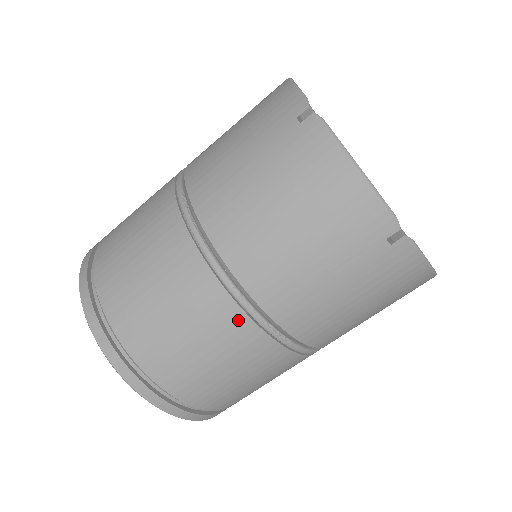
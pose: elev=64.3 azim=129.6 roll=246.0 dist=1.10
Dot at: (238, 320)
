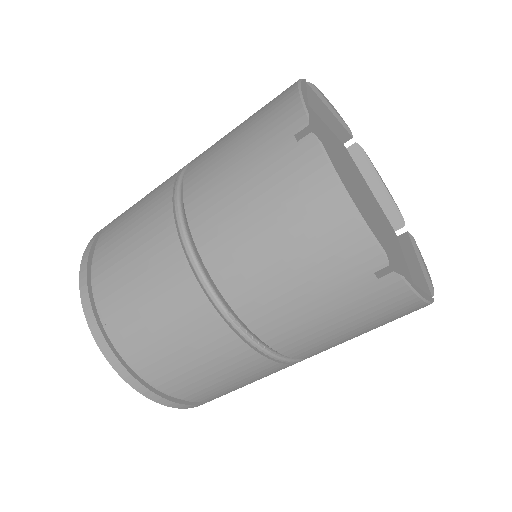
Dot at: occluded
